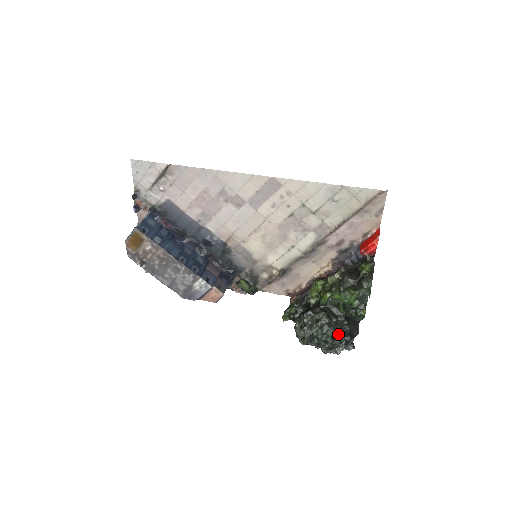
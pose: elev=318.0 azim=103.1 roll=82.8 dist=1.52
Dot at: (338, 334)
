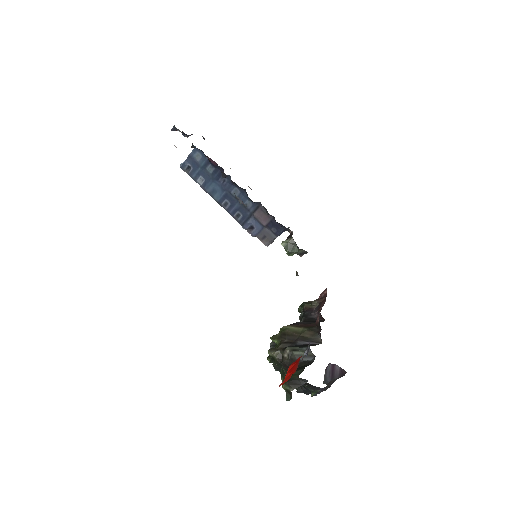
Dot at: occluded
